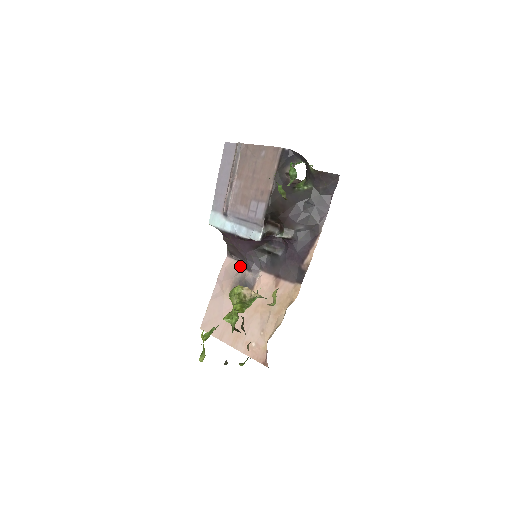
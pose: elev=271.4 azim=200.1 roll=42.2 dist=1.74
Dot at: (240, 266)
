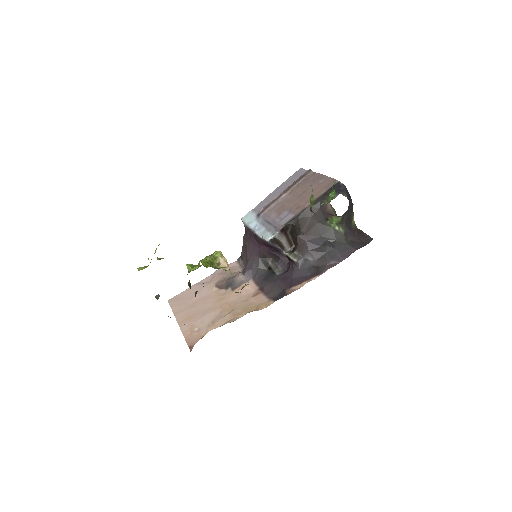
Dot at: (239, 270)
